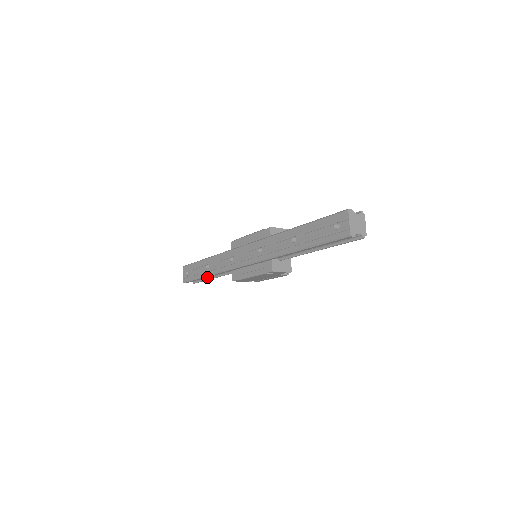
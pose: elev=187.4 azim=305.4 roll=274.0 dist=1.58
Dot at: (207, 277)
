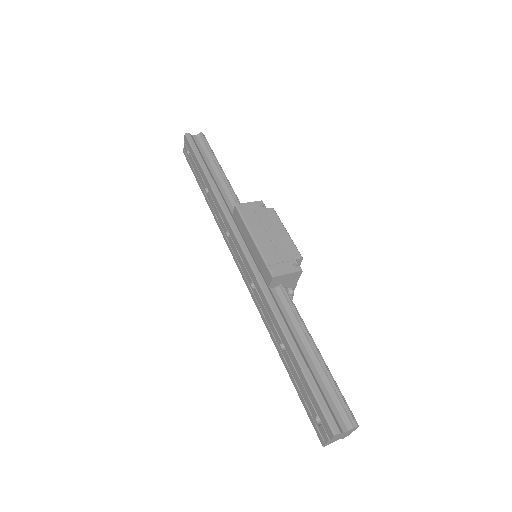
Dot at: occluded
